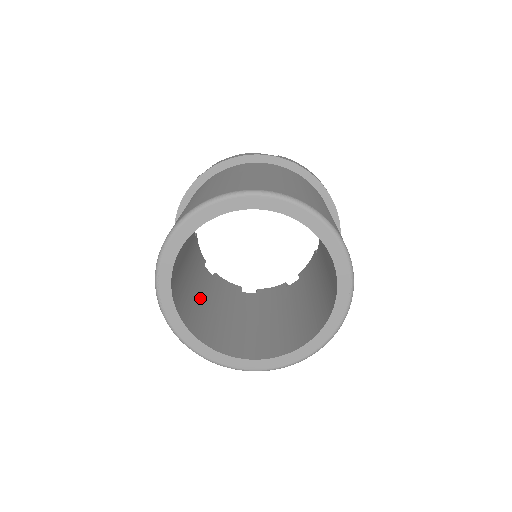
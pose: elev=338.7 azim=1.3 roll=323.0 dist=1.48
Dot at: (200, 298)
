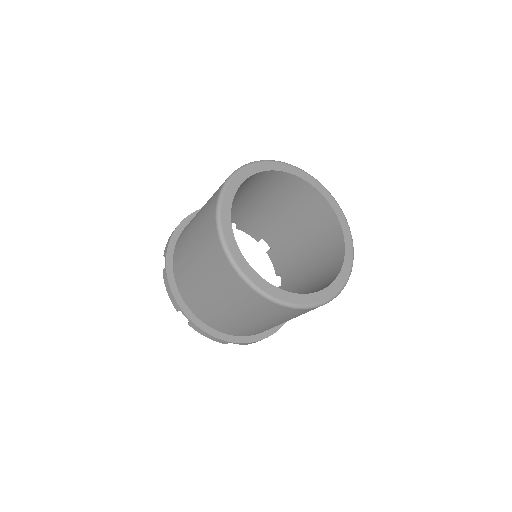
Dot at: occluded
